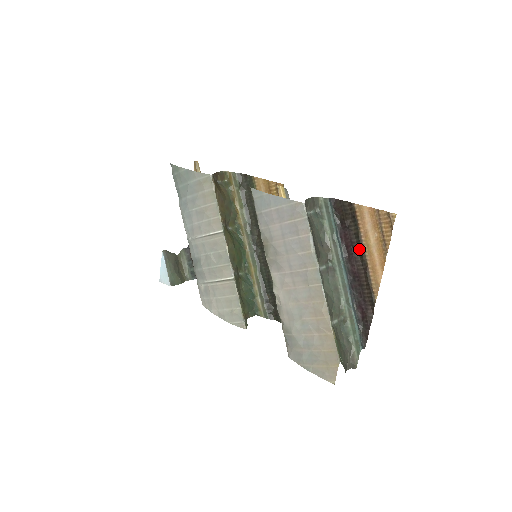
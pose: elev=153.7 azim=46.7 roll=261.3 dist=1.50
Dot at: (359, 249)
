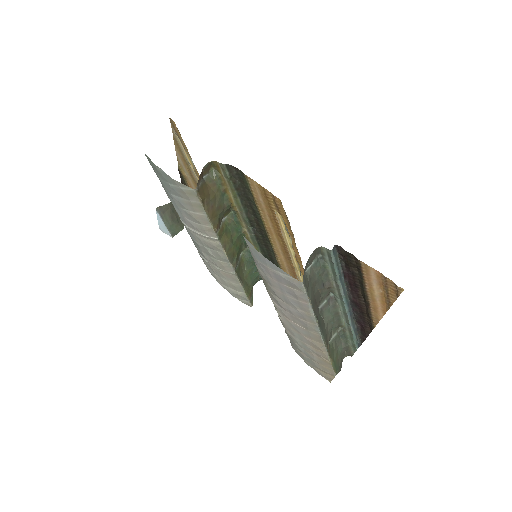
Dot at: (362, 292)
